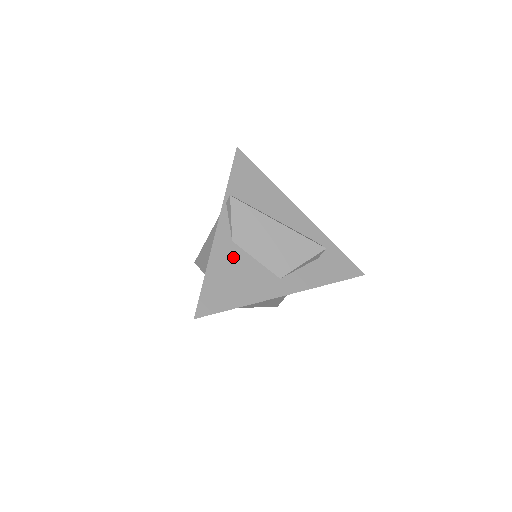
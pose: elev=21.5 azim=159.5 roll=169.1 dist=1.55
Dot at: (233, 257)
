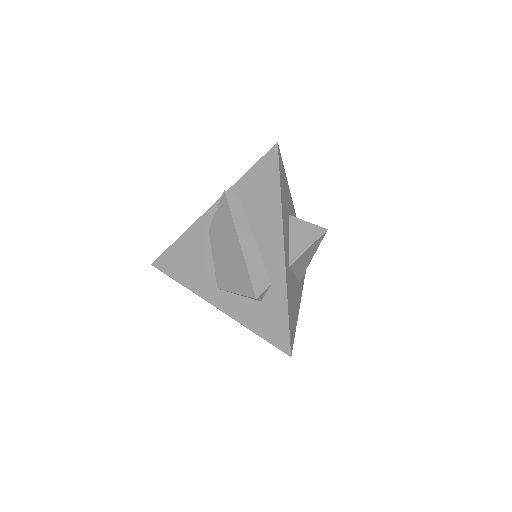
Dot at: (200, 243)
